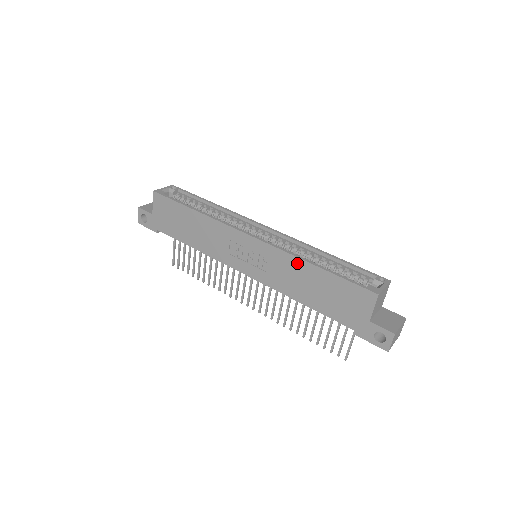
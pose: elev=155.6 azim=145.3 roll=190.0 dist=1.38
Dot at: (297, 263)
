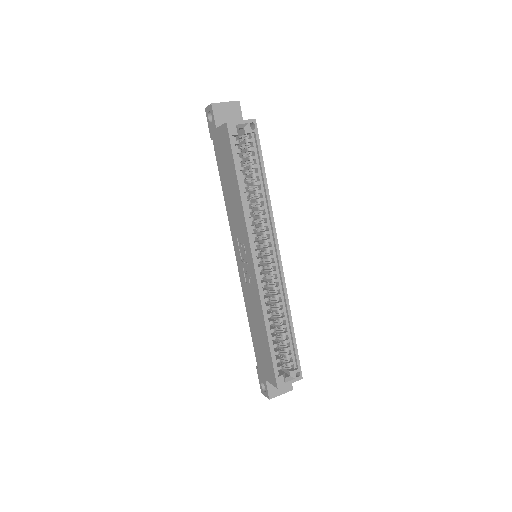
Dot at: (261, 314)
